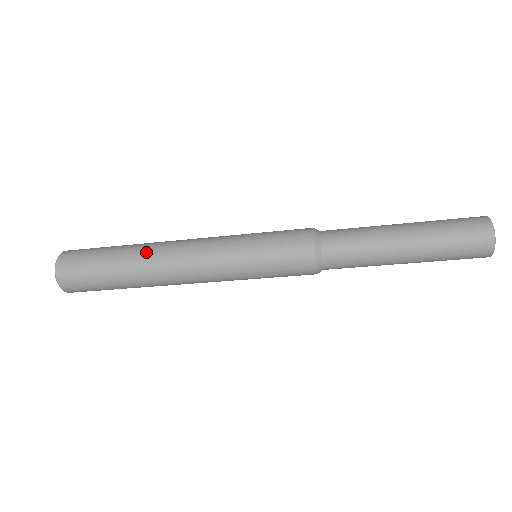
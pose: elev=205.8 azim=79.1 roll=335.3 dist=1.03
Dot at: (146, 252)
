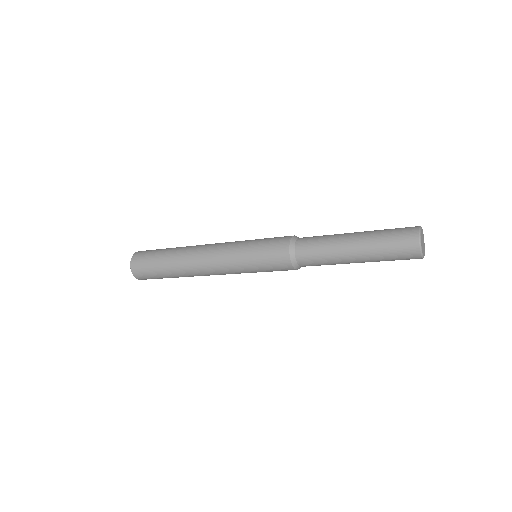
Dot at: (182, 263)
